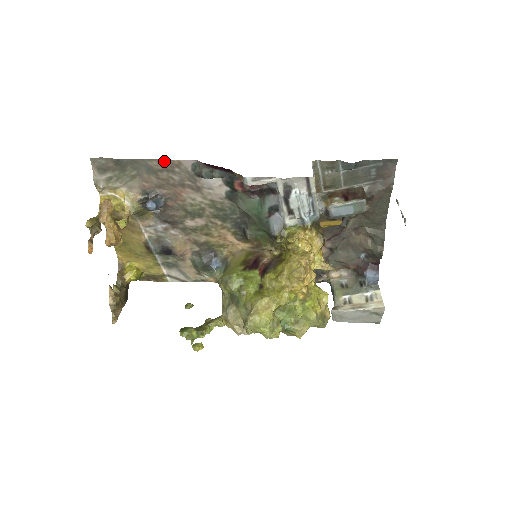
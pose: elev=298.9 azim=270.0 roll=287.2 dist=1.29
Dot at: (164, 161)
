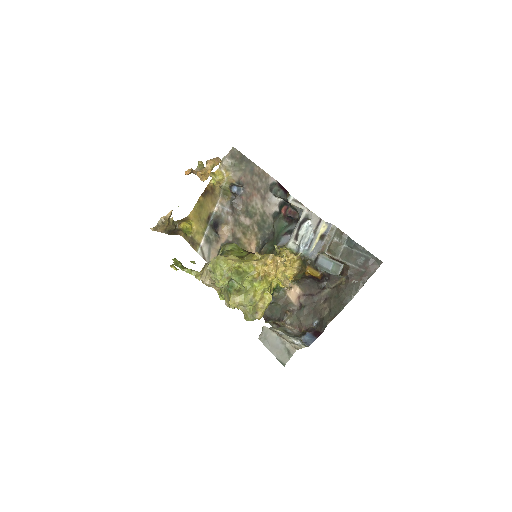
Dot at: (262, 171)
